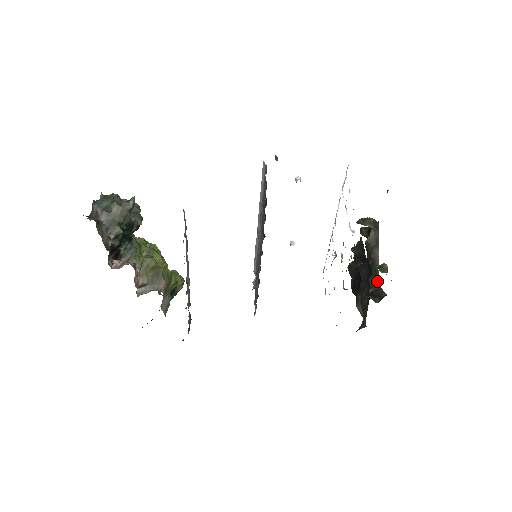
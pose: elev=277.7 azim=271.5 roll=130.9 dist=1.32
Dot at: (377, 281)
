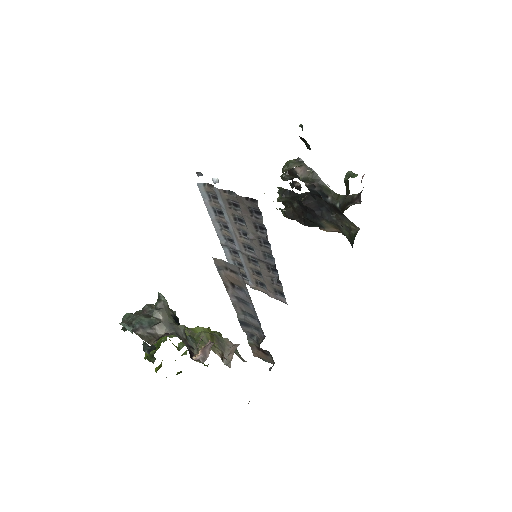
Dot at: (336, 195)
